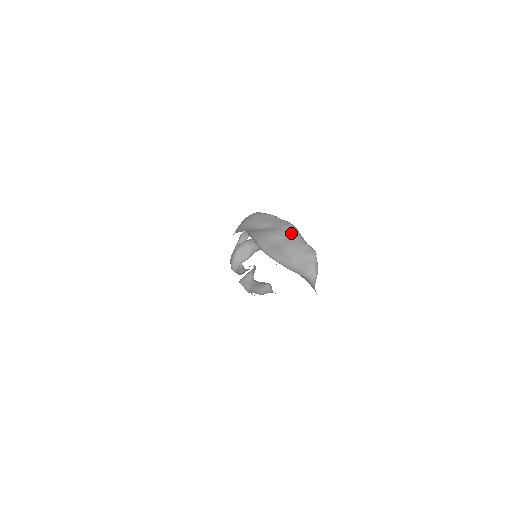
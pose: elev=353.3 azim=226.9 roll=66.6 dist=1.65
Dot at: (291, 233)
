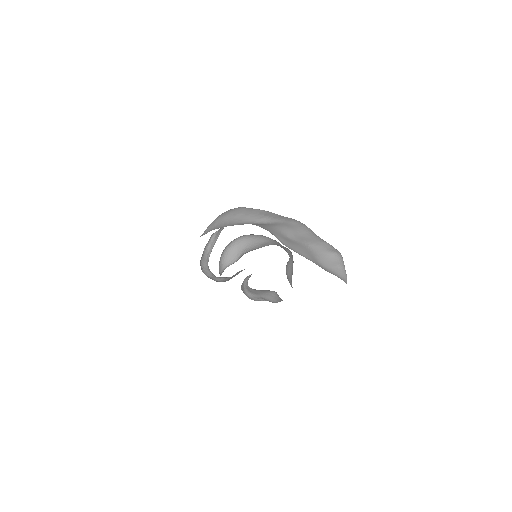
Dot at: (305, 229)
